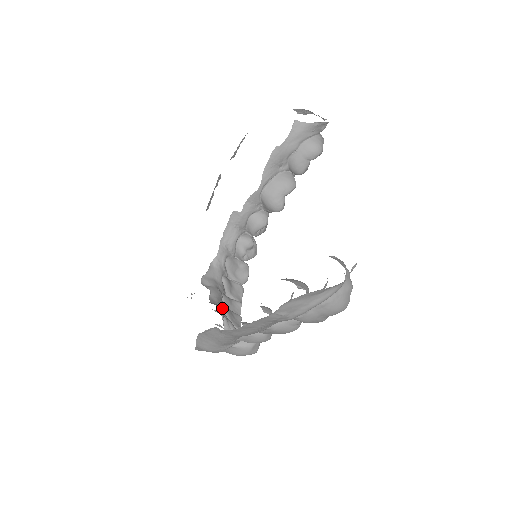
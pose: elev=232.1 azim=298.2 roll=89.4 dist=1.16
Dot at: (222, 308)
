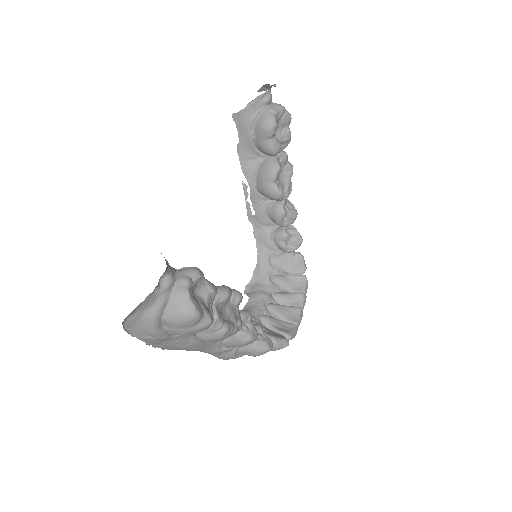
Dot at: (268, 308)
